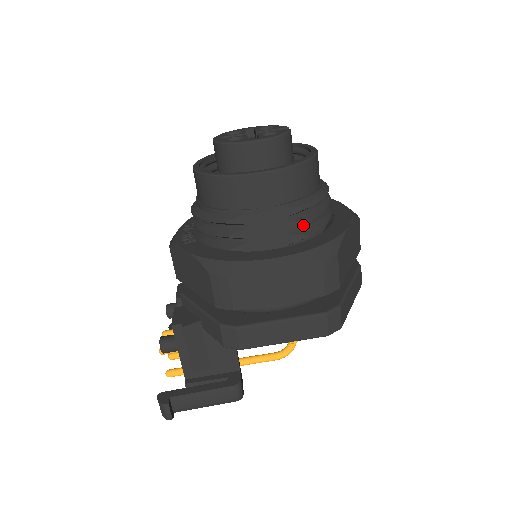
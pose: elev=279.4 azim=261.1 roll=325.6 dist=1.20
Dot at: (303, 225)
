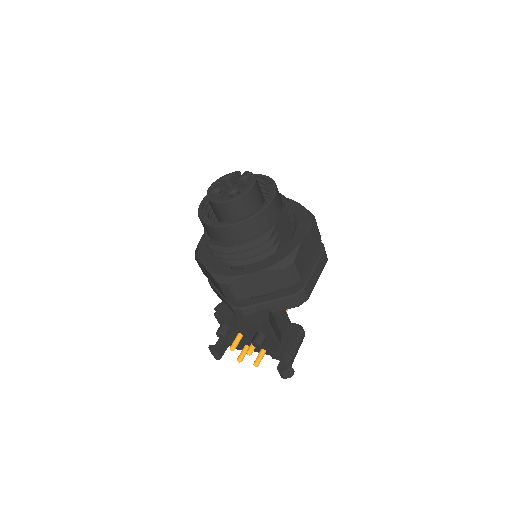
Dot at: occluded
